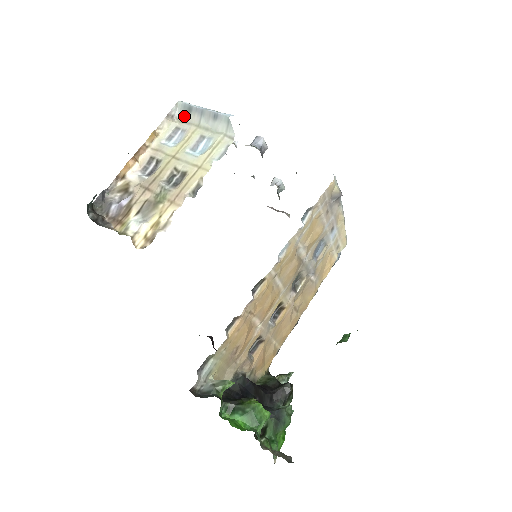
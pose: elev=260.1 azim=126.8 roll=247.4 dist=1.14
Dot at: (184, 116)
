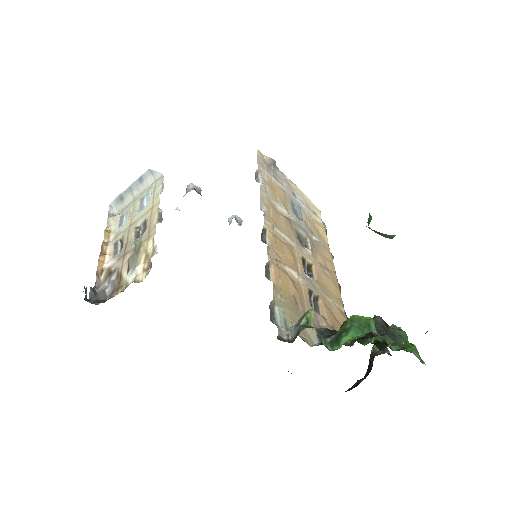
Dot at: (121, 207)
